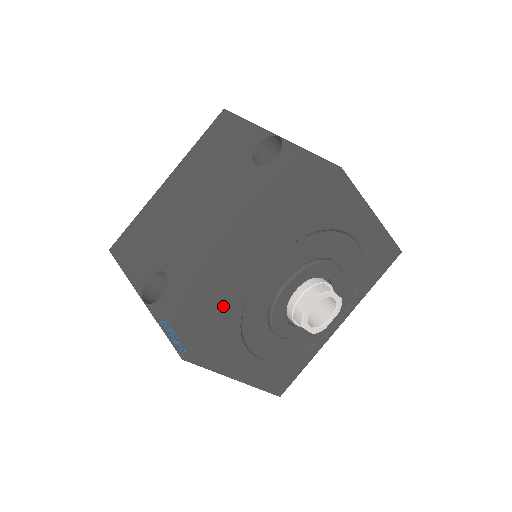
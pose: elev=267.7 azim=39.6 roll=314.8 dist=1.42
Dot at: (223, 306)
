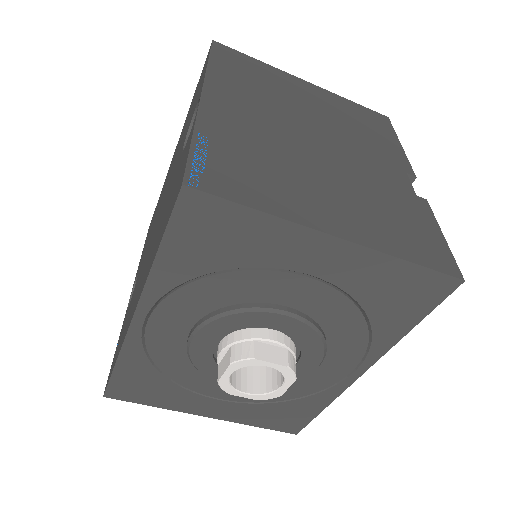
Dot at: (118, 355)
